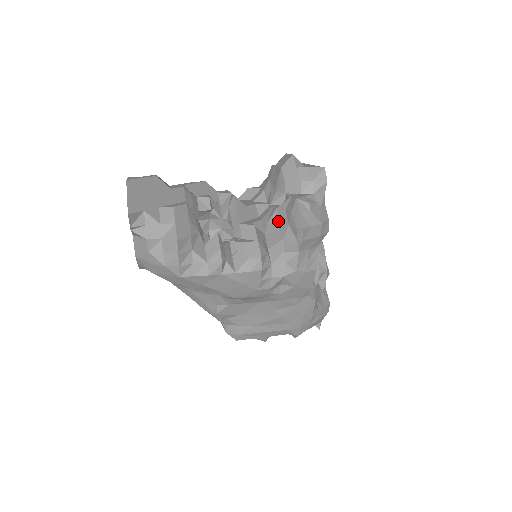
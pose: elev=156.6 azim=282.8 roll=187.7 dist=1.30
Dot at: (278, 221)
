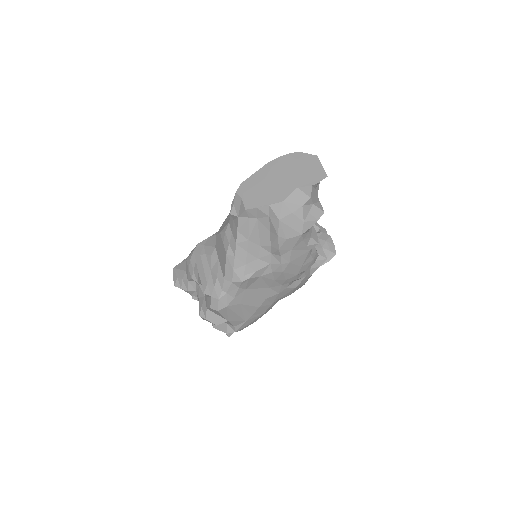
Dot at: occluded
